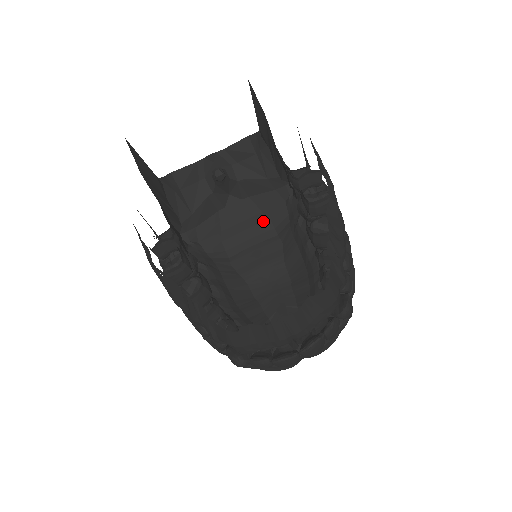
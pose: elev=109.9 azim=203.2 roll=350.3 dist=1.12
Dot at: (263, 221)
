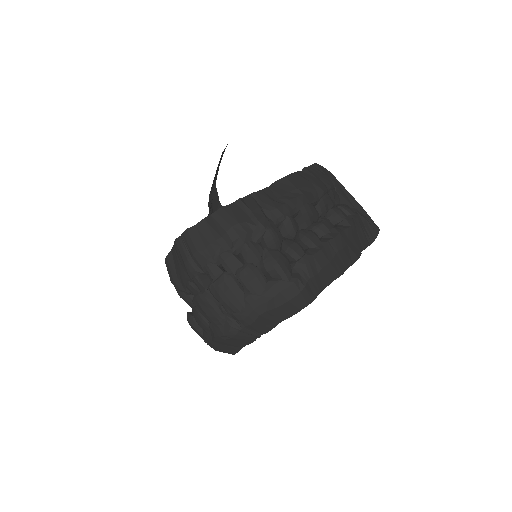
Dot at: occluded
